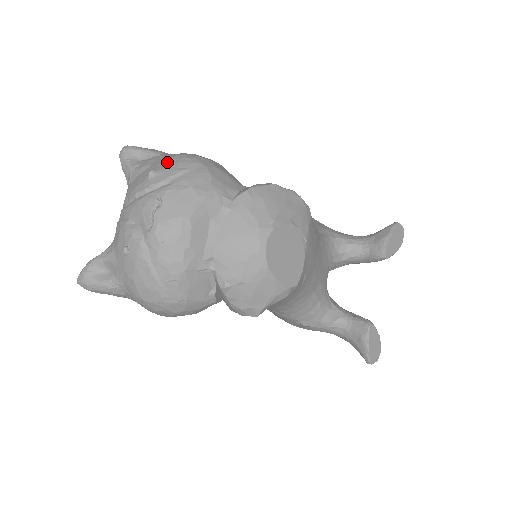
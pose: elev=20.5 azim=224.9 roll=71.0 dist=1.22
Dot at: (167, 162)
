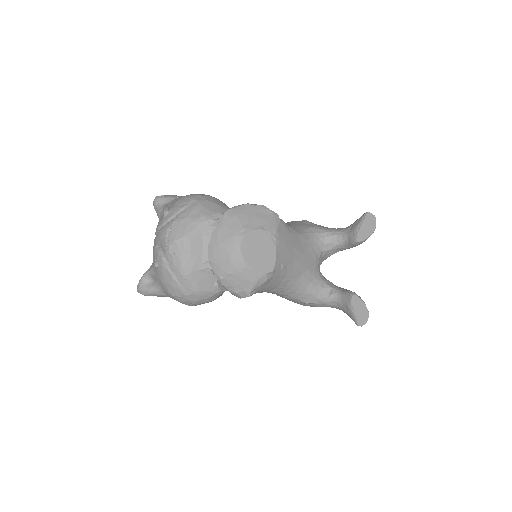
Dot at: (176, 203)
